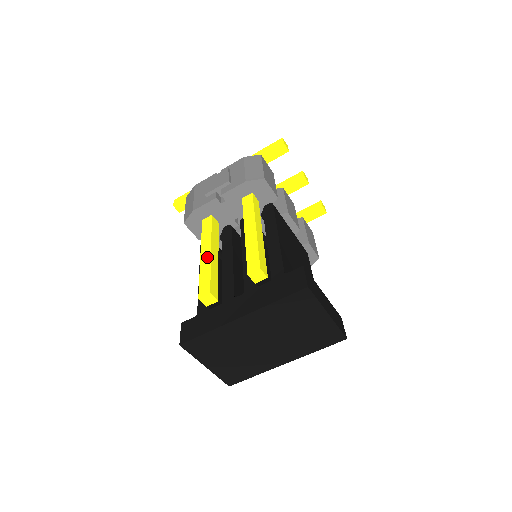
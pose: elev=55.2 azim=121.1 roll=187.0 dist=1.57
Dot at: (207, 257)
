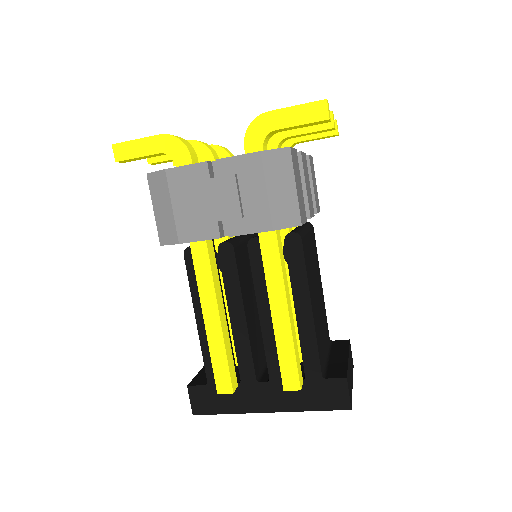
Dot at: (216, 330)
